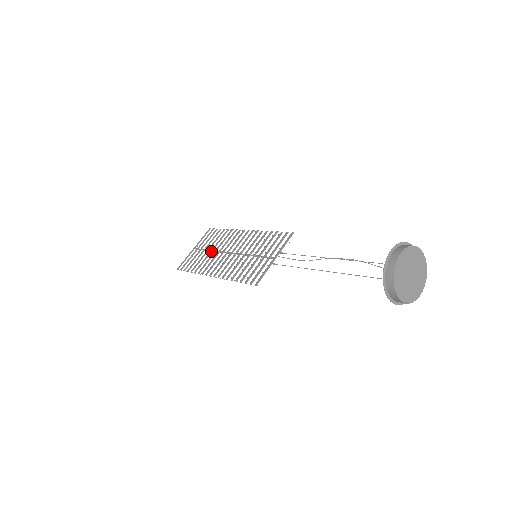
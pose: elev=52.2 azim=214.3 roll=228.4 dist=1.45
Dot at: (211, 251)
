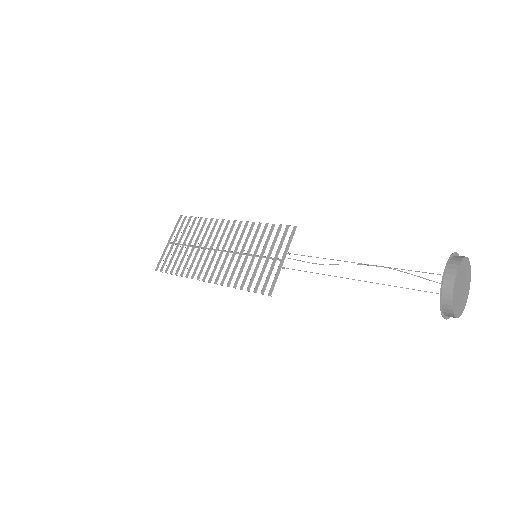
Dot at: (193, 248)
